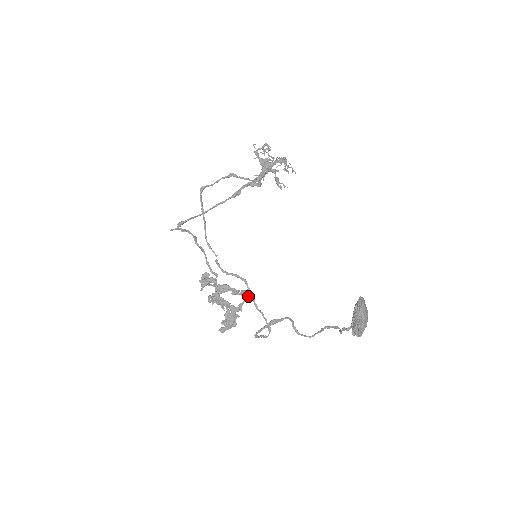
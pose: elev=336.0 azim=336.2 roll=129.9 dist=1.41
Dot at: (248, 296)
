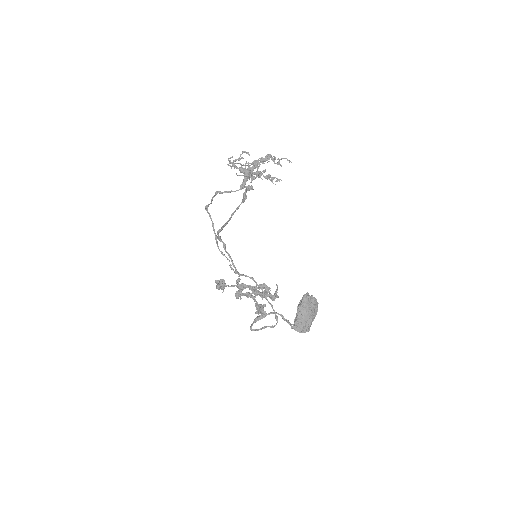
Dot at: (265, 289)
